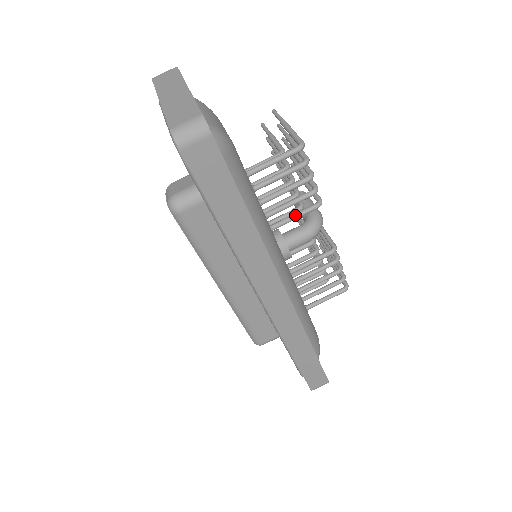
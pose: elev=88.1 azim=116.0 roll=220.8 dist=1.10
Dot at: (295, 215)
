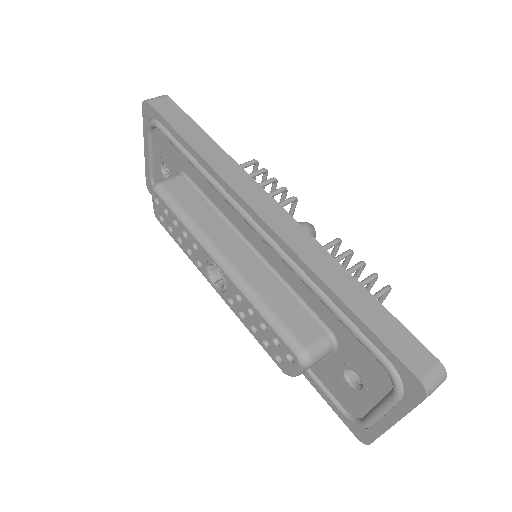
Dot at: occluded
